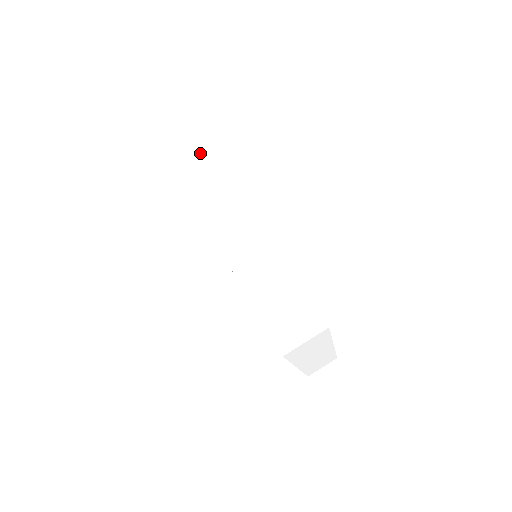
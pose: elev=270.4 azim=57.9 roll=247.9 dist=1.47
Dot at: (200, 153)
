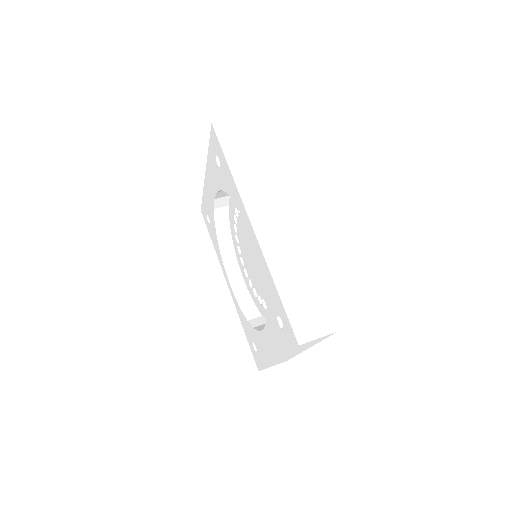
Dot at: (254, 156)
